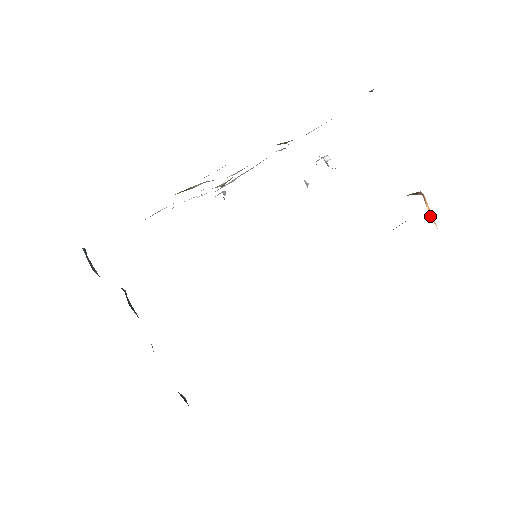
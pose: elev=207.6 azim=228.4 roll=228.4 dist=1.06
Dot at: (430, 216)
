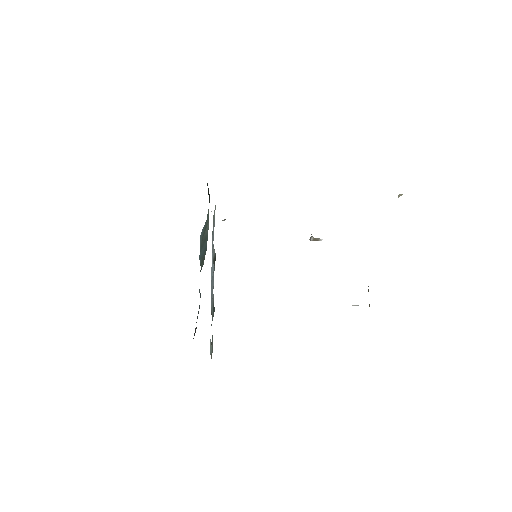
Dot at: occluded
